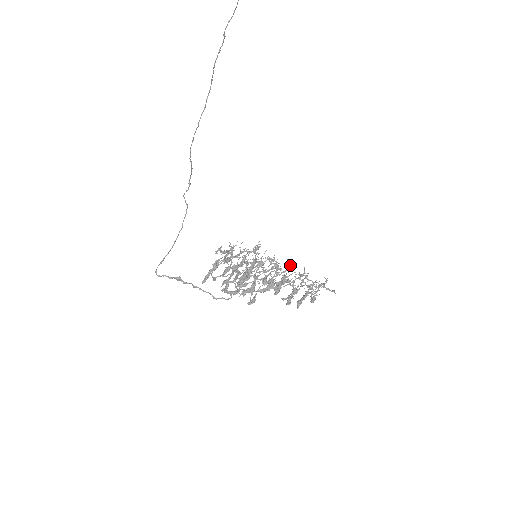
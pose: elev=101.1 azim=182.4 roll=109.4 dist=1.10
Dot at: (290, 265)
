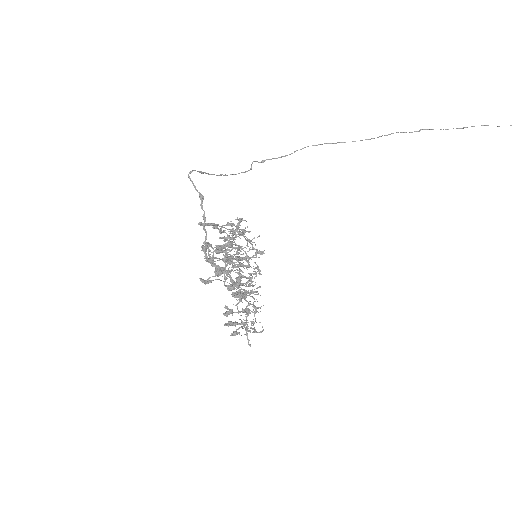
Dot at: occluded
